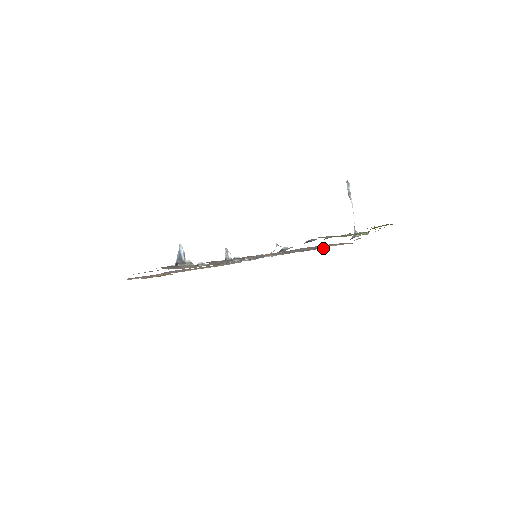
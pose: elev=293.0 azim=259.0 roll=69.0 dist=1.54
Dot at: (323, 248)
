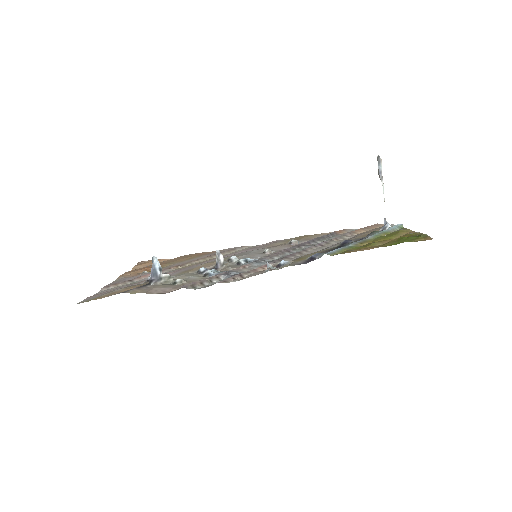
Dot at: occluded
